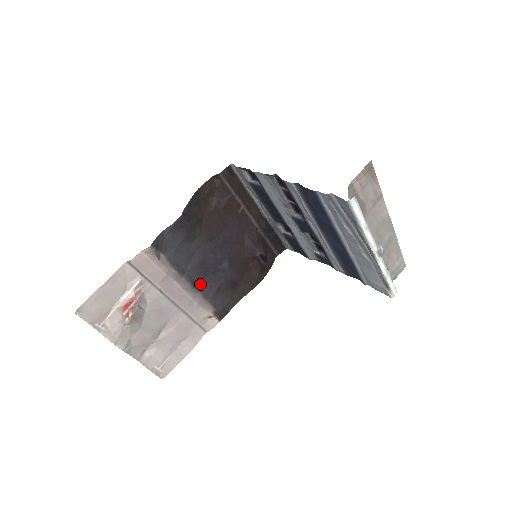
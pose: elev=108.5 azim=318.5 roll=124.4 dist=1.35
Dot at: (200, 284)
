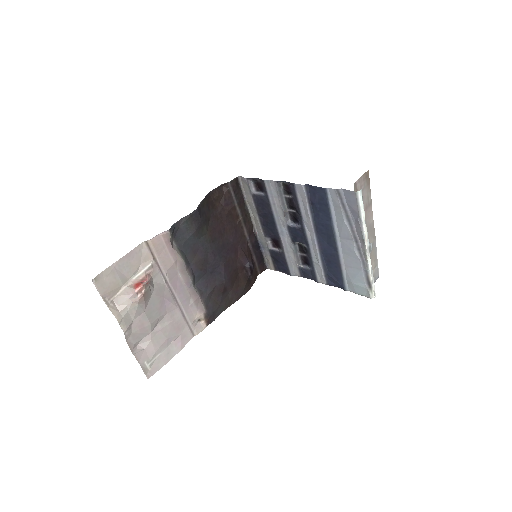
Dot at: (198, 282)
